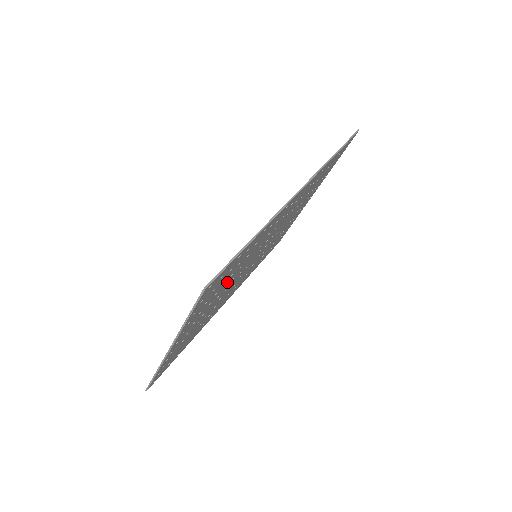
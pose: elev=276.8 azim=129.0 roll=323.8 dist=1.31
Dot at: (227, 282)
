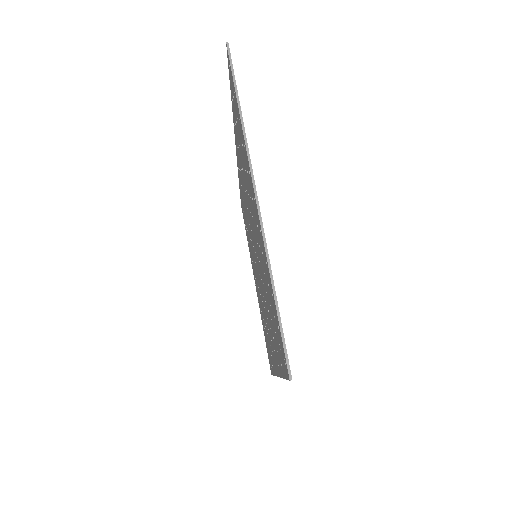
Dot at: occluded
